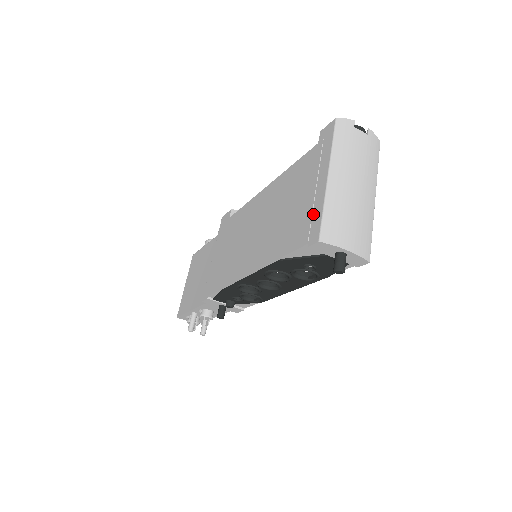
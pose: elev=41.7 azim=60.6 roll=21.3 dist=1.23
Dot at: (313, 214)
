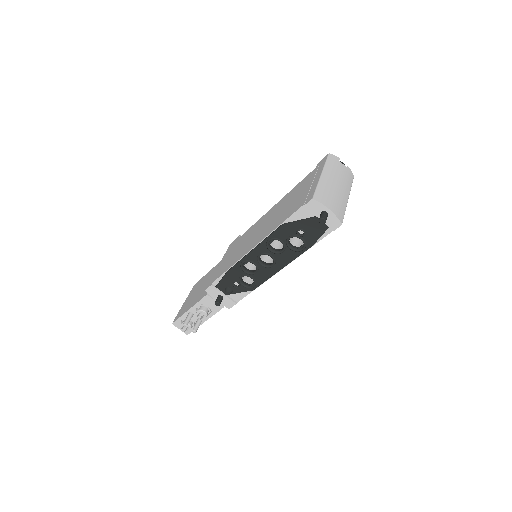
Dot at: (309, 192)
